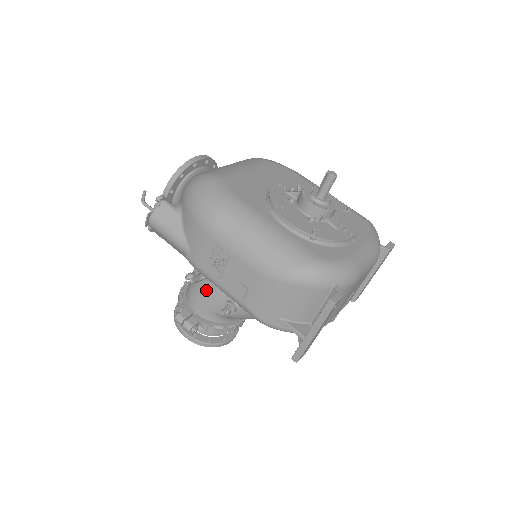
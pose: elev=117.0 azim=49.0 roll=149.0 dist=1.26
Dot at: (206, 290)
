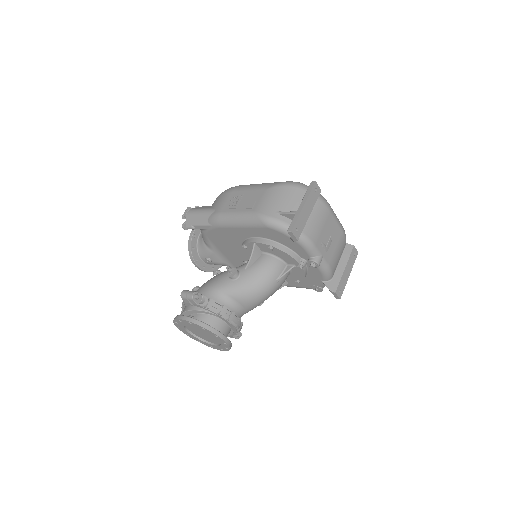
Dot at: (213, 278)
